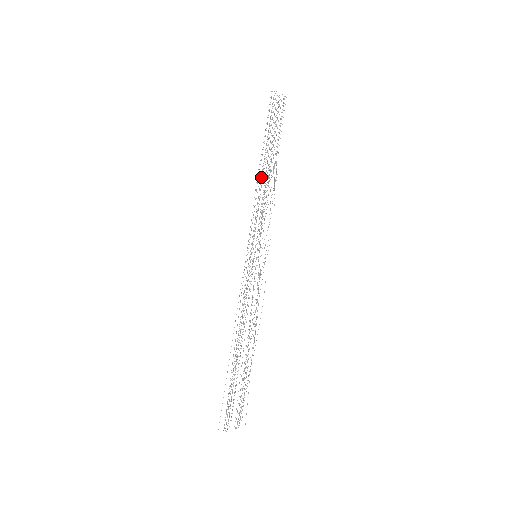
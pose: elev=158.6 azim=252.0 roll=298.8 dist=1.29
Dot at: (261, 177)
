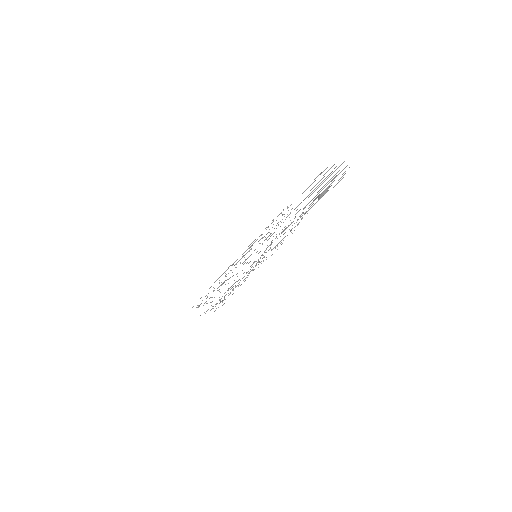
Dot at: occluded
